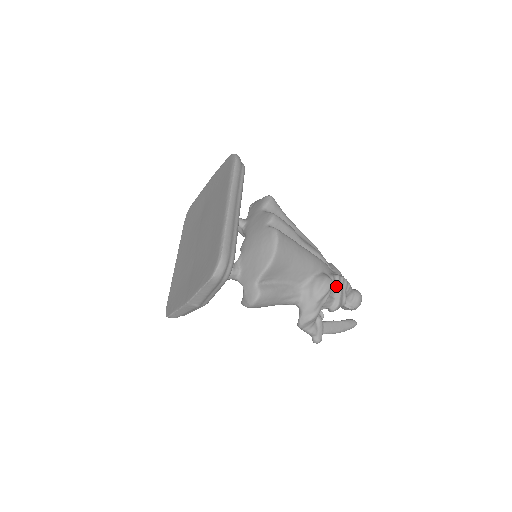
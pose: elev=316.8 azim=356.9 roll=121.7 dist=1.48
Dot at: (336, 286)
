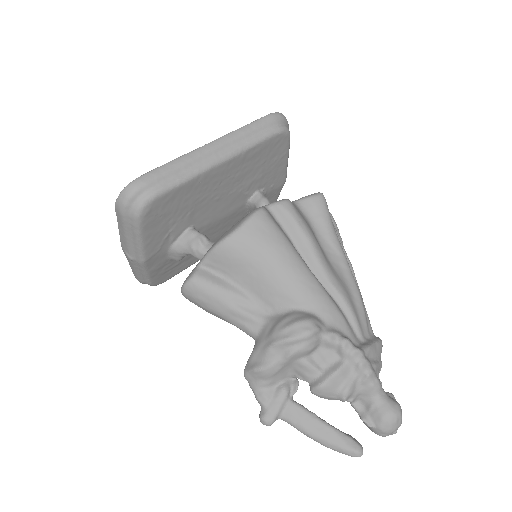
Dot at: (338, 356)
